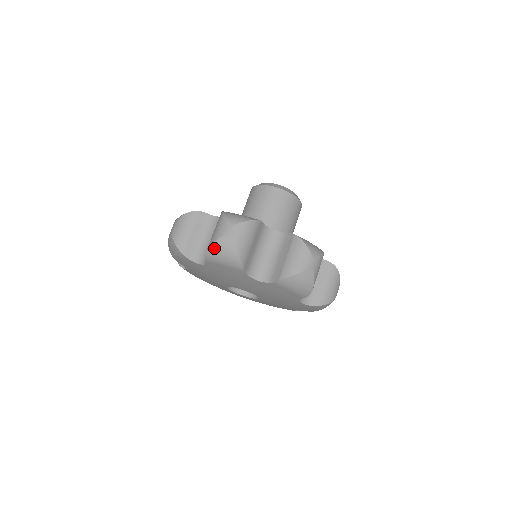
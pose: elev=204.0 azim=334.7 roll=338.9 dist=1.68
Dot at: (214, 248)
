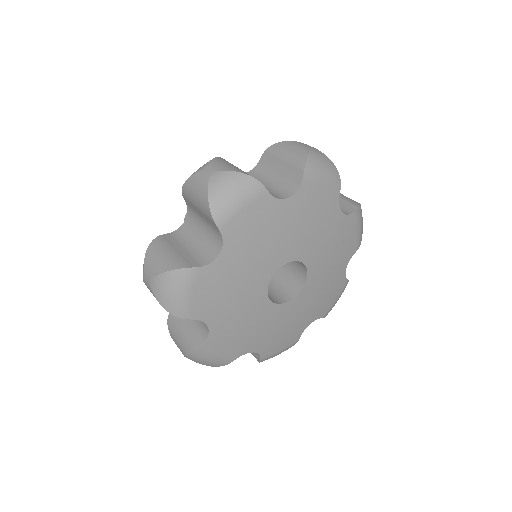
Dot at: (313, 157)
